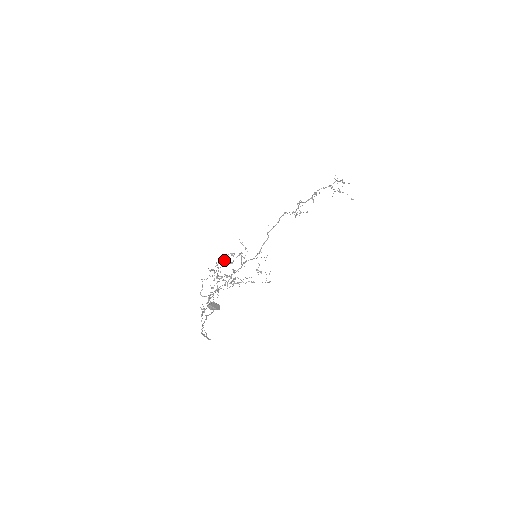
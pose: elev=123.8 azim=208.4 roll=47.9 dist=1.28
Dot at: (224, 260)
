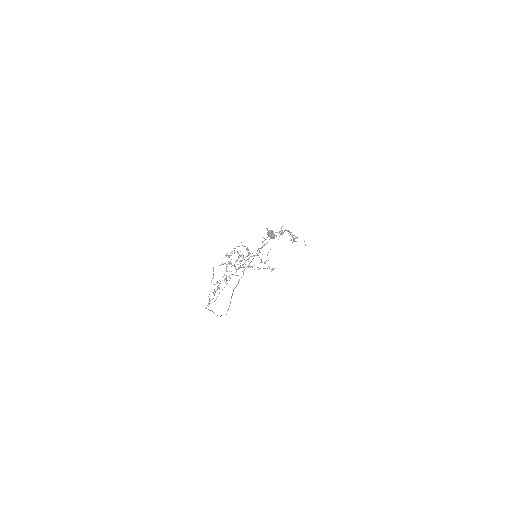
Dot at: occluded
